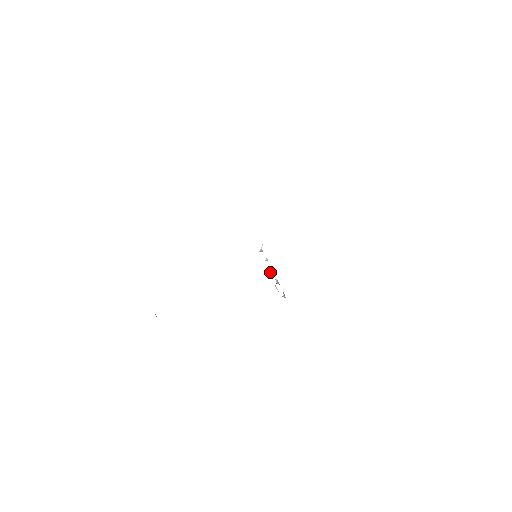
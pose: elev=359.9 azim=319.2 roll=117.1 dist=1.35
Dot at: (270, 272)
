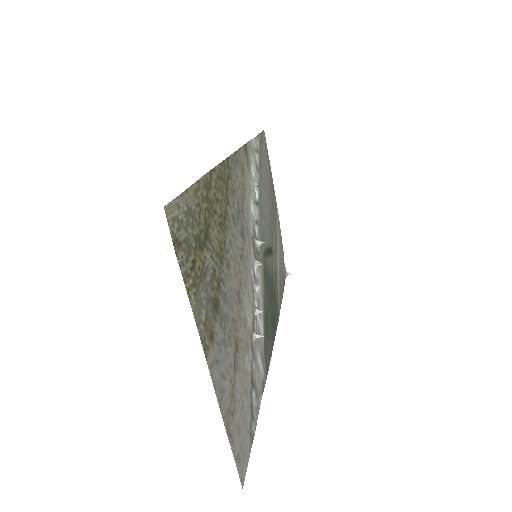
Dot at: (256, 291)
